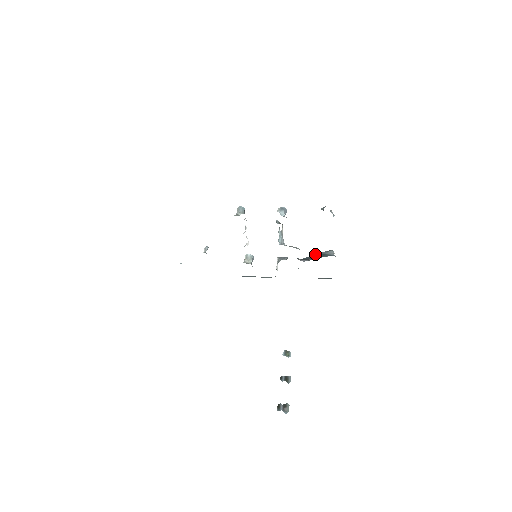
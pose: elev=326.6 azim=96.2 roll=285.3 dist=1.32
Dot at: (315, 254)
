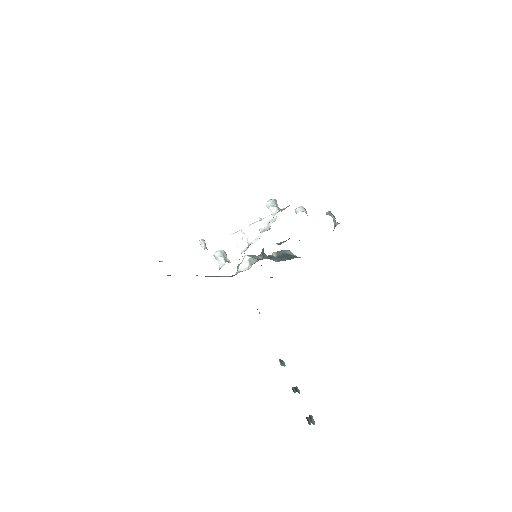
Dot at: (276, 253)
